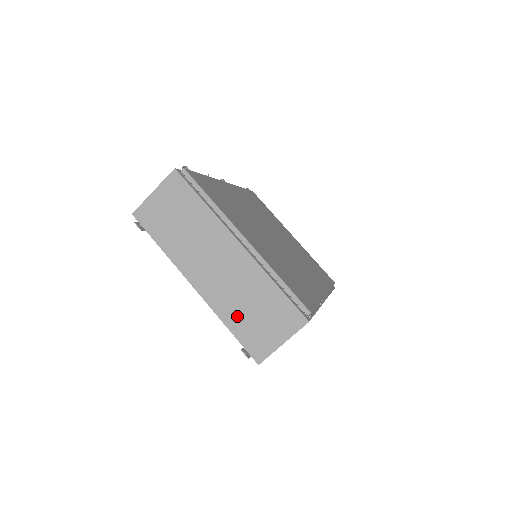
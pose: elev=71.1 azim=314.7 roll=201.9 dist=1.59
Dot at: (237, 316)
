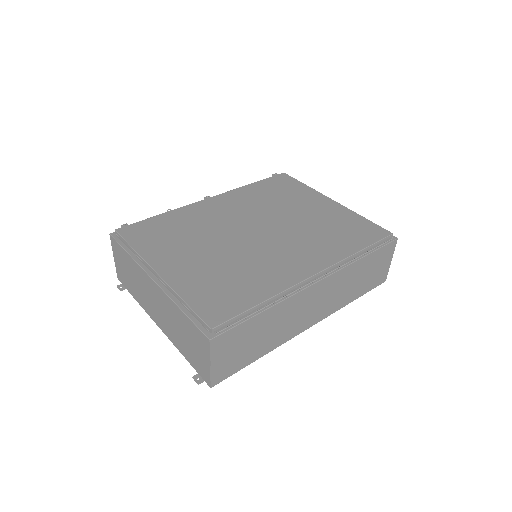
Dot at: (182, 345)
